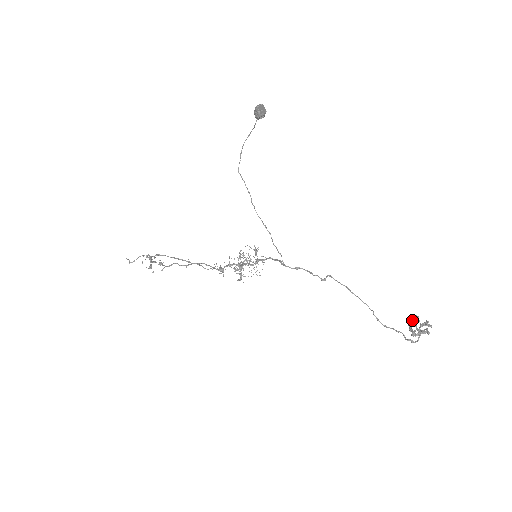
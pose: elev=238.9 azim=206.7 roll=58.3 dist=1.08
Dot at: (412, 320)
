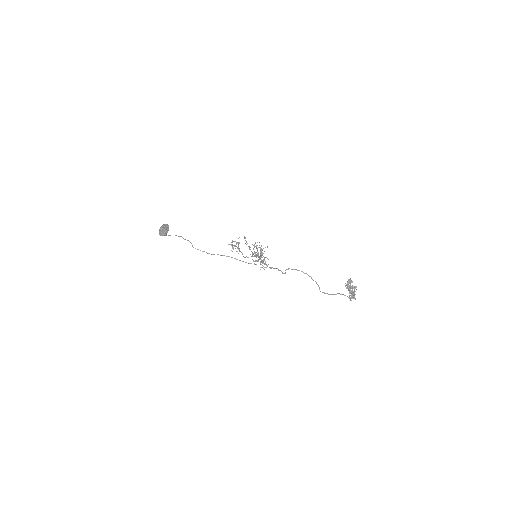
Dot at: (348, 283)
